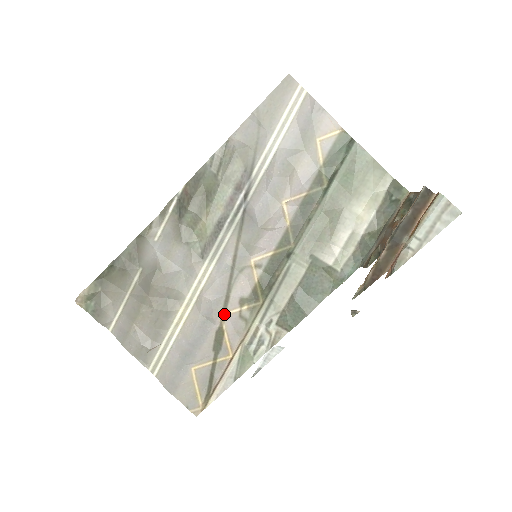
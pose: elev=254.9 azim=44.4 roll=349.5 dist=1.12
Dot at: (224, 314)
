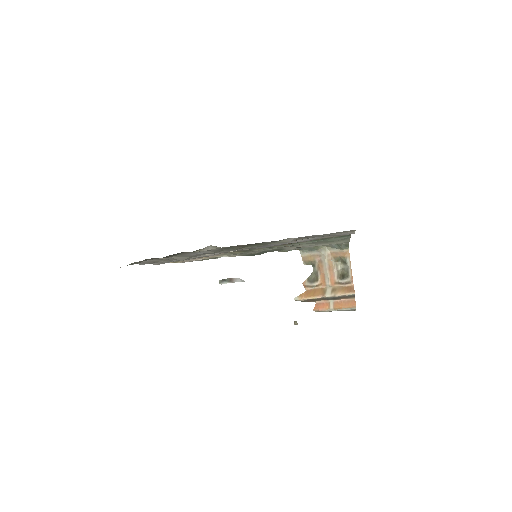
Dot at: occluded
